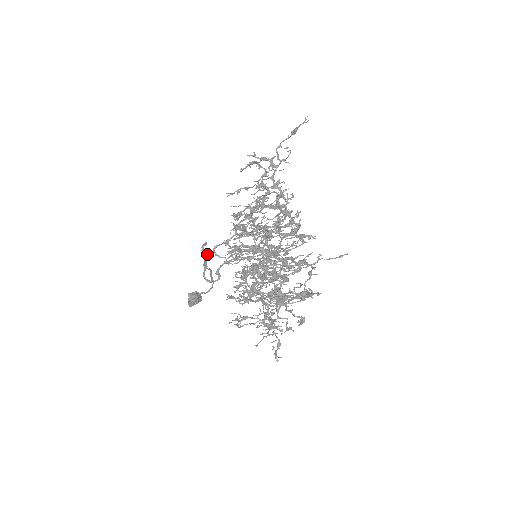
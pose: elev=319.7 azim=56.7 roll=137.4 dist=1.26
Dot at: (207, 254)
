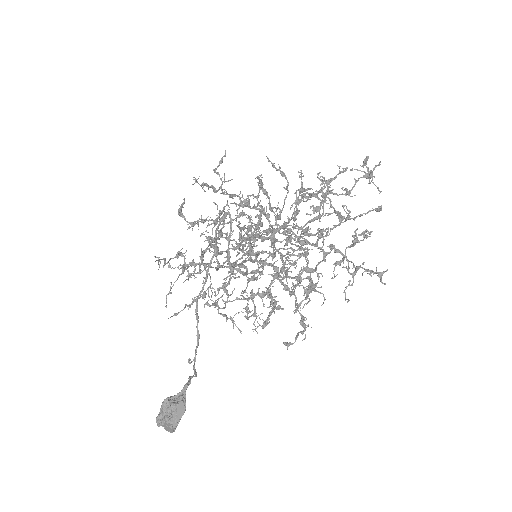
Dot at: occluded
